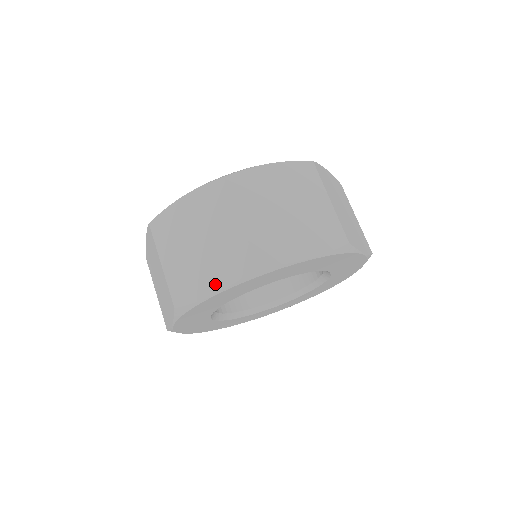
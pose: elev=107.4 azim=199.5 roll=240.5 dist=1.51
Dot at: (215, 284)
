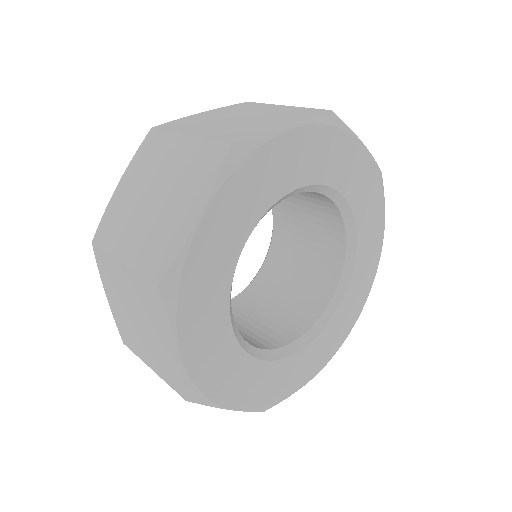
Dot at: (193, 209)
